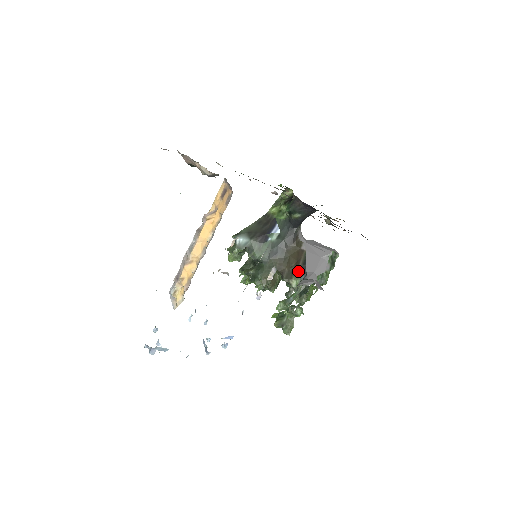
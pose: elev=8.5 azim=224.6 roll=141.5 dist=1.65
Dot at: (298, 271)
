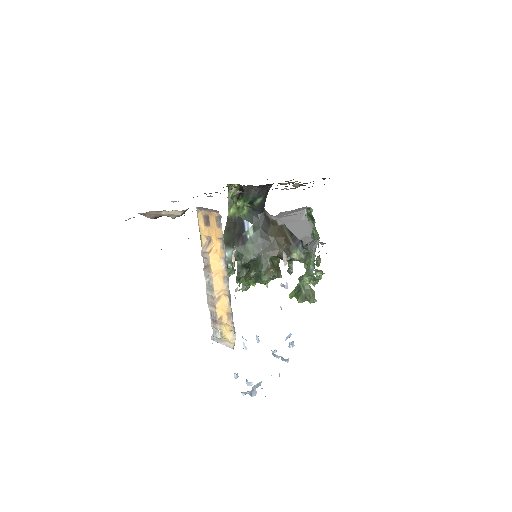
Dot at: (292, 244)
